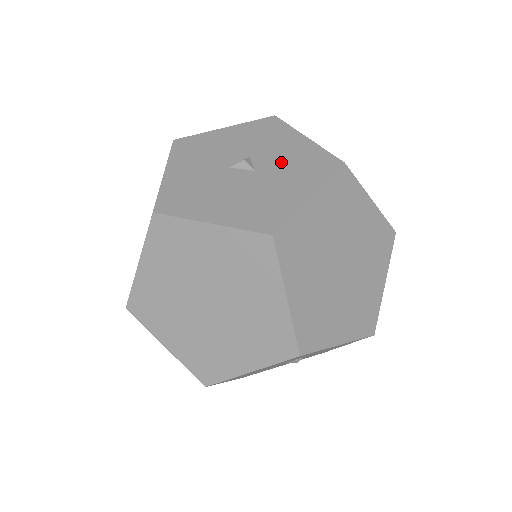
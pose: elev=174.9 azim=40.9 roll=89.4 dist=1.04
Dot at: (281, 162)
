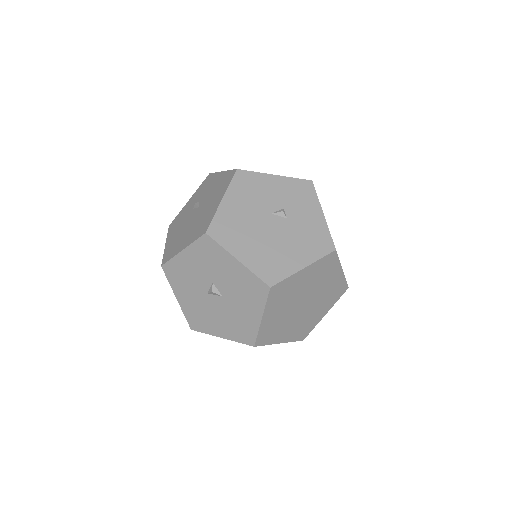
Dot at: (233, 288)
